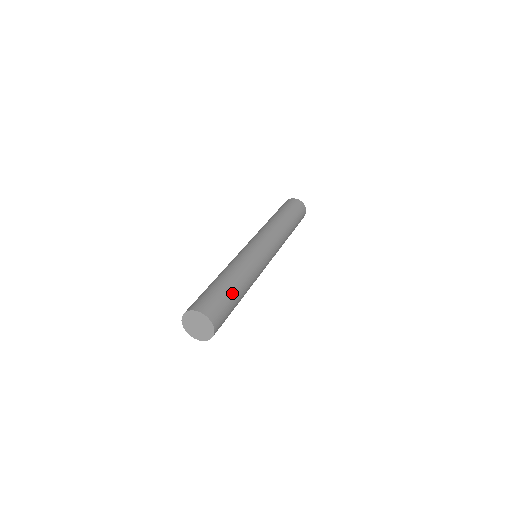
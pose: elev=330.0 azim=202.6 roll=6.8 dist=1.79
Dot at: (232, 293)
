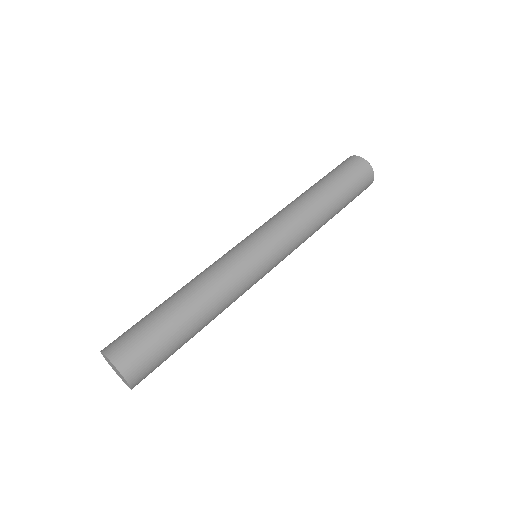
Dot at: occluded
